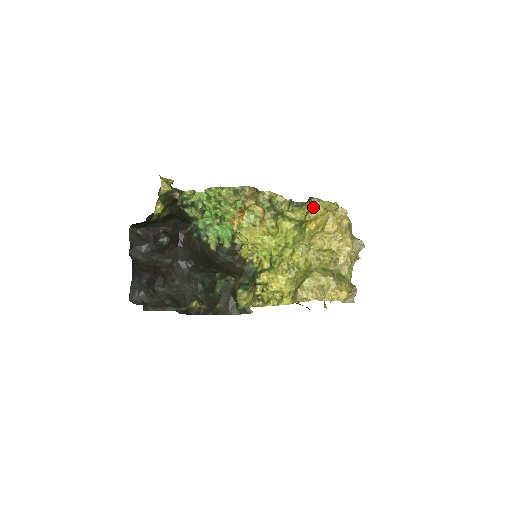
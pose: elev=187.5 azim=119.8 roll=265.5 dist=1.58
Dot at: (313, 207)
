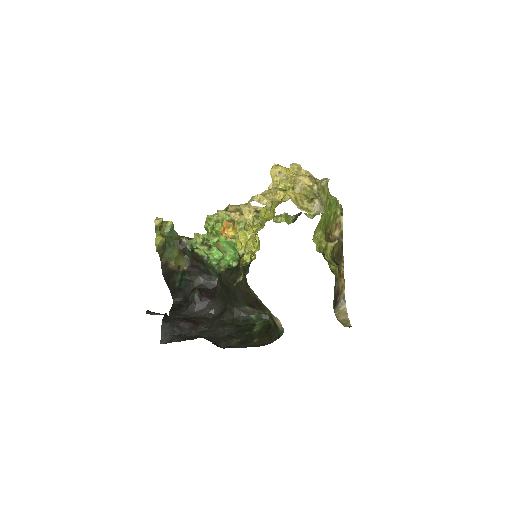
Dot at: occluded
